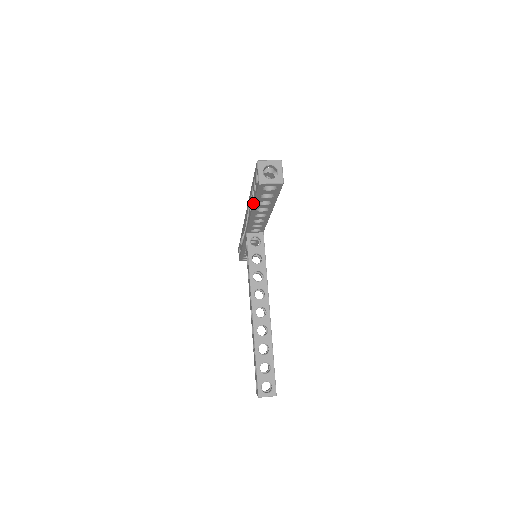
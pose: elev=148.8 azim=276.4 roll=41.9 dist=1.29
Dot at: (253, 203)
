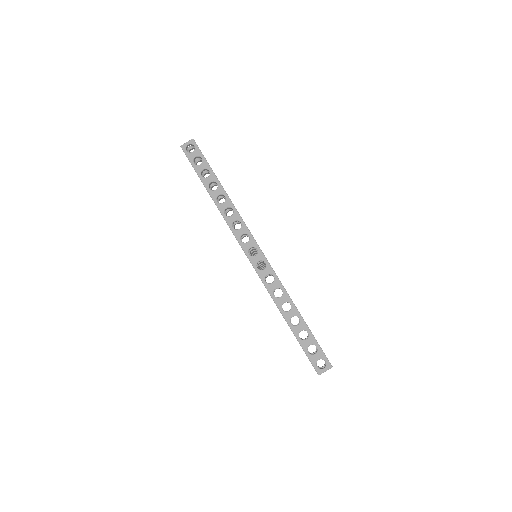
Dot at: occluded
